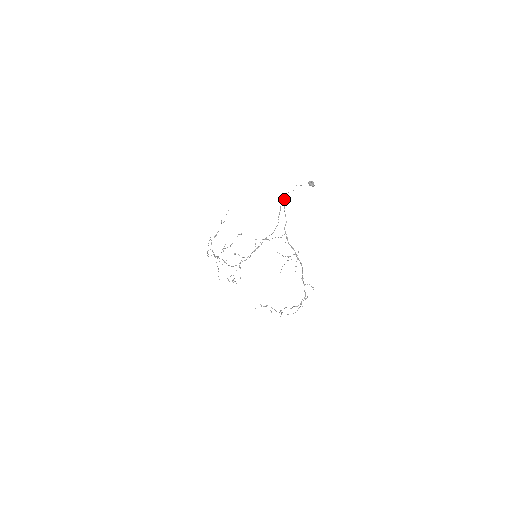
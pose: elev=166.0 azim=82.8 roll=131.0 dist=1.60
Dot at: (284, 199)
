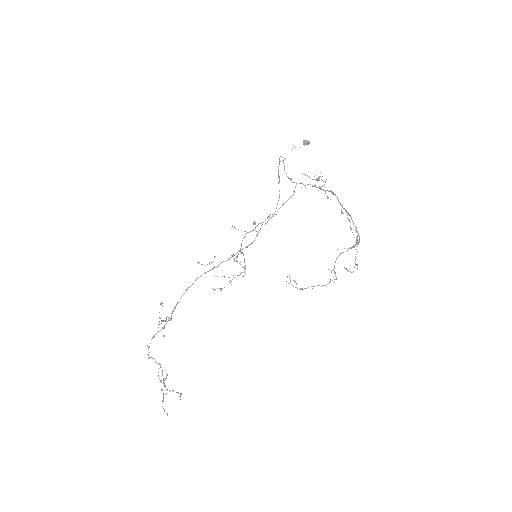
Dot at: occluded
